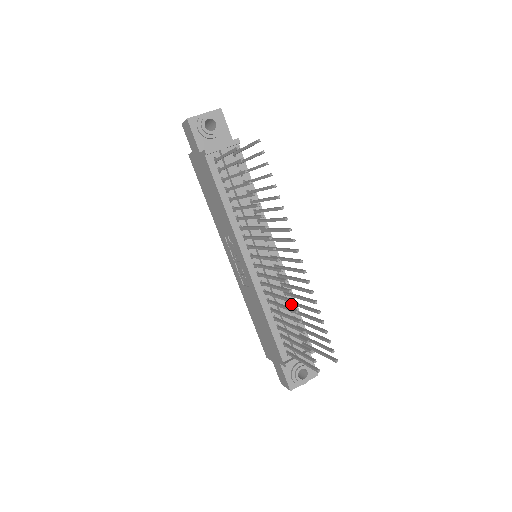
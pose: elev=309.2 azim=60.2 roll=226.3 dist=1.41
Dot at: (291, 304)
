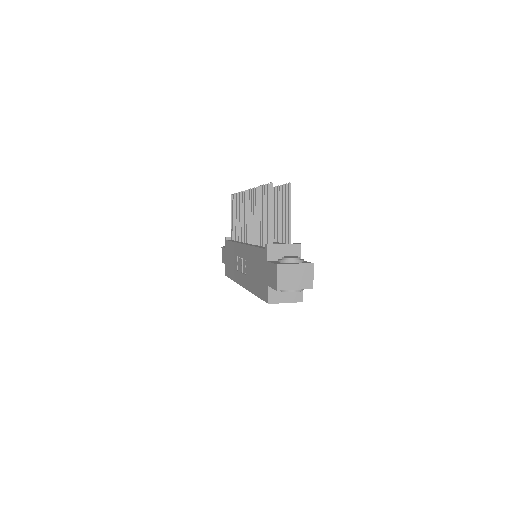
Dot at: (275, 237)
